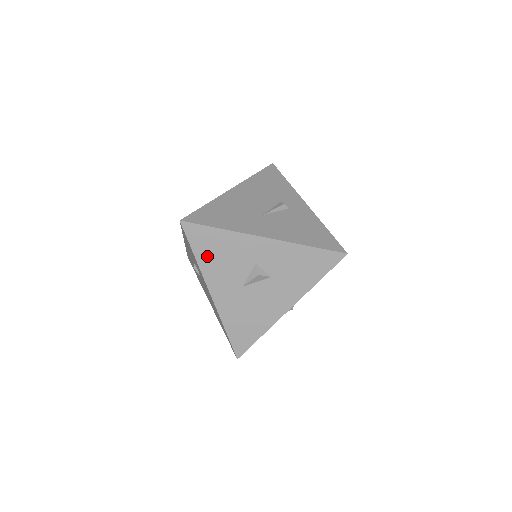
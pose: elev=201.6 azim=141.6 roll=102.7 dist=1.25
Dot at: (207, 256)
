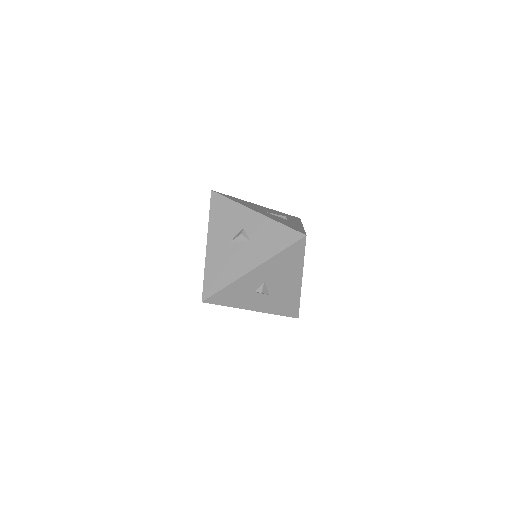
Dot at: (216, 216)
